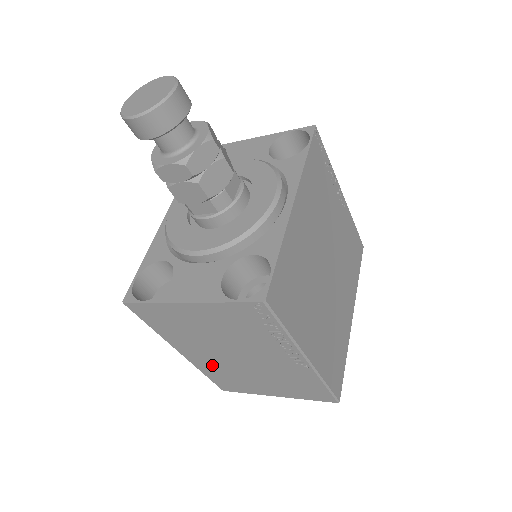
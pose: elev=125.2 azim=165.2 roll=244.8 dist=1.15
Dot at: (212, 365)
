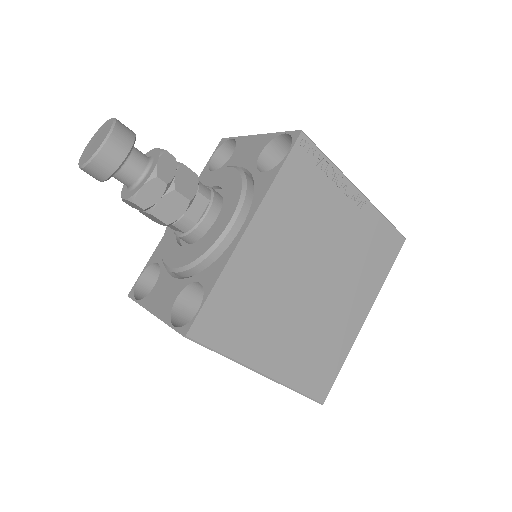
Dot at: occluded
